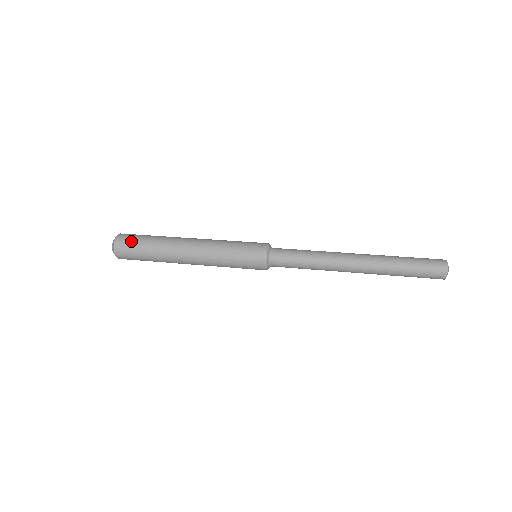
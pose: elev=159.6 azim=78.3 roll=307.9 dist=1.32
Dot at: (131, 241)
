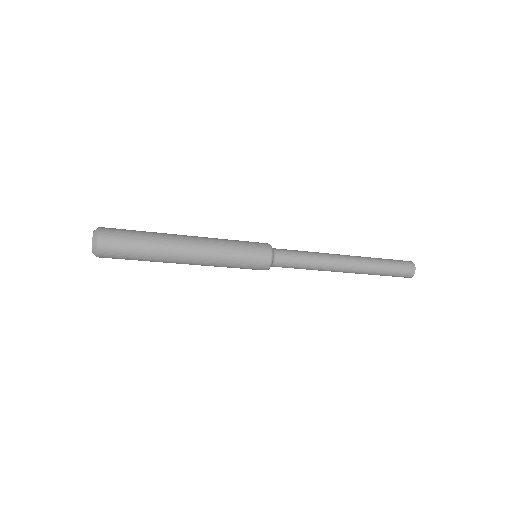
Dot at: (119, 243)
